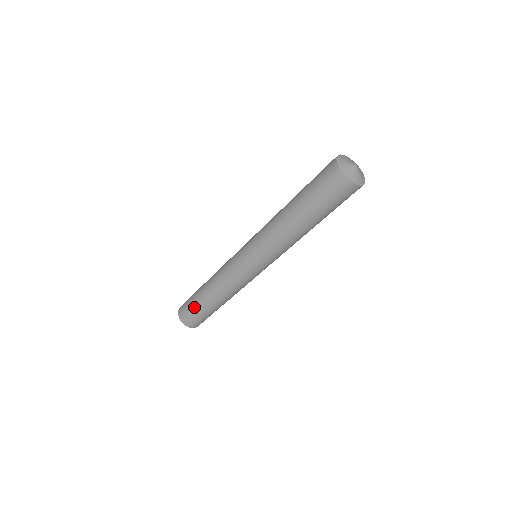
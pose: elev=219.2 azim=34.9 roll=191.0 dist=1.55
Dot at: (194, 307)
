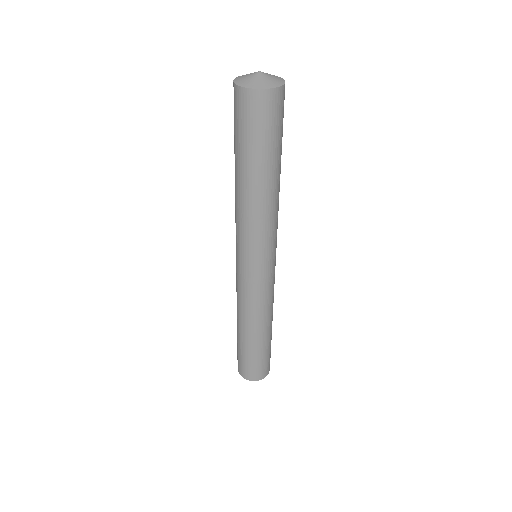
Dot at: (239, 350)
